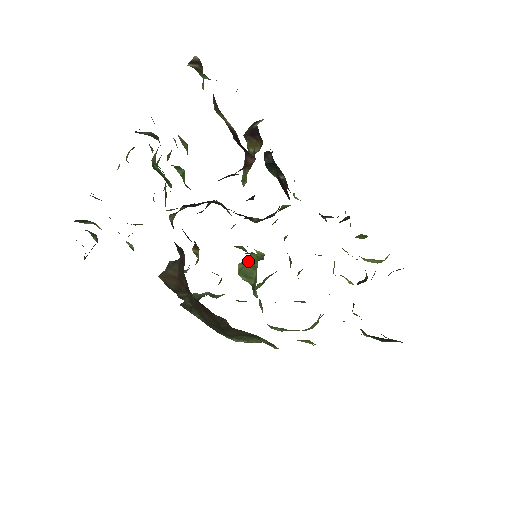
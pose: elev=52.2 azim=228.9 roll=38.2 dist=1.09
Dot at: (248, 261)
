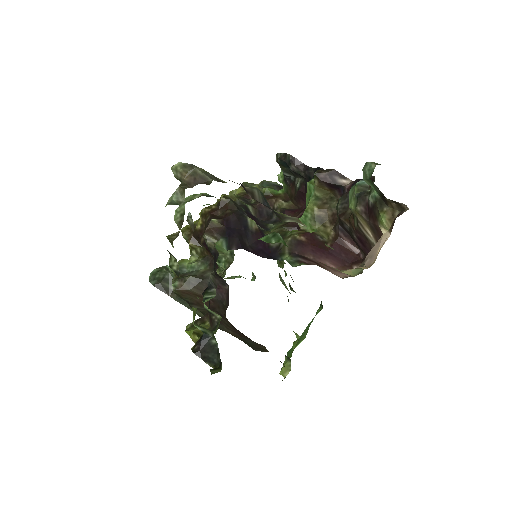
Dot at: occluded
